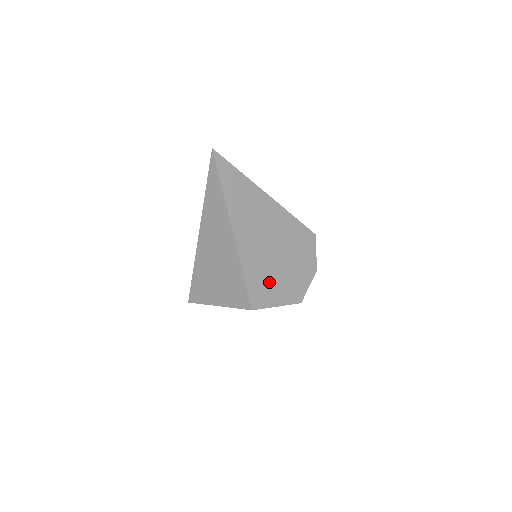
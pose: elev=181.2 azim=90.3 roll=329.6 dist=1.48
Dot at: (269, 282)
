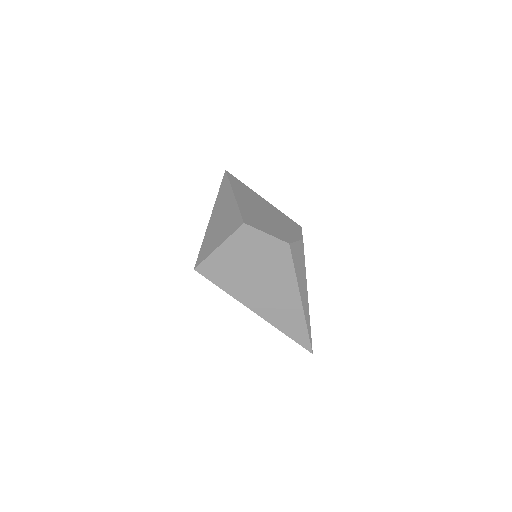
Dot at: (260, 222)
